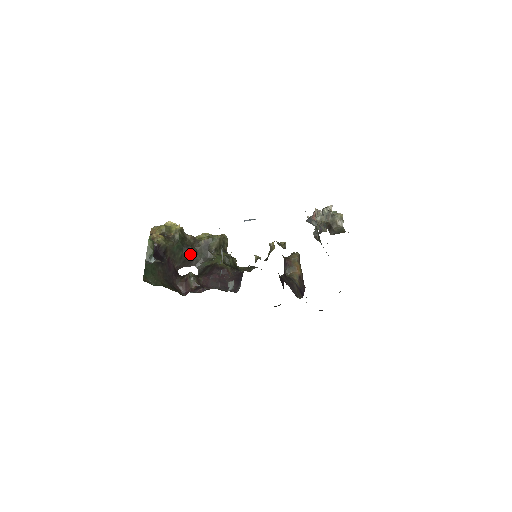
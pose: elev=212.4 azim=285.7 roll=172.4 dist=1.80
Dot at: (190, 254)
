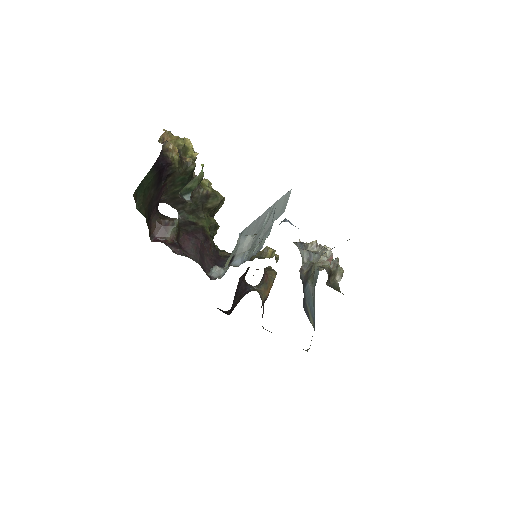
Dot at: occluded
